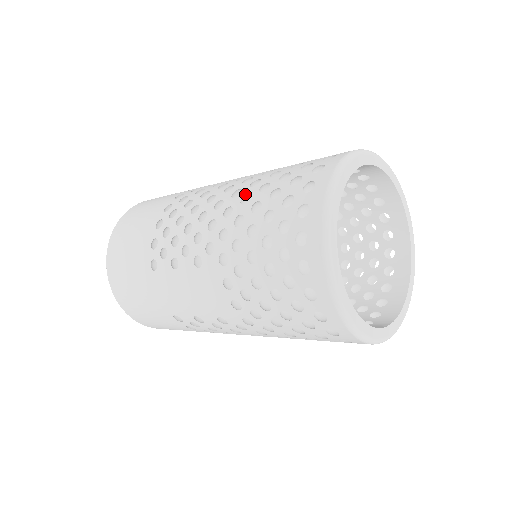
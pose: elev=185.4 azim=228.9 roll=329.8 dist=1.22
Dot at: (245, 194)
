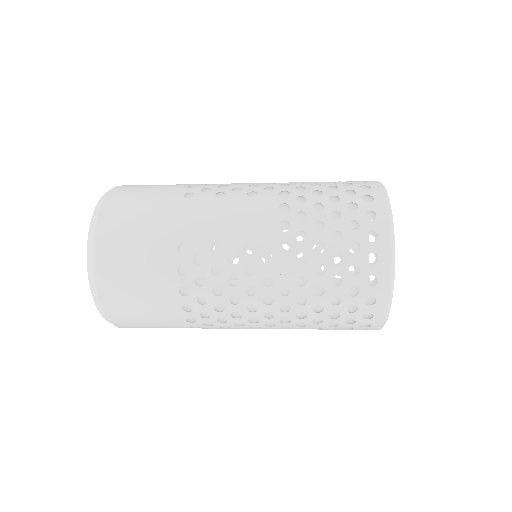
Dot at: occluded
